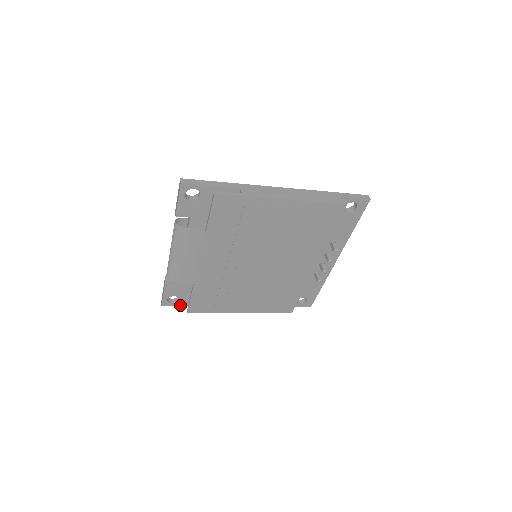
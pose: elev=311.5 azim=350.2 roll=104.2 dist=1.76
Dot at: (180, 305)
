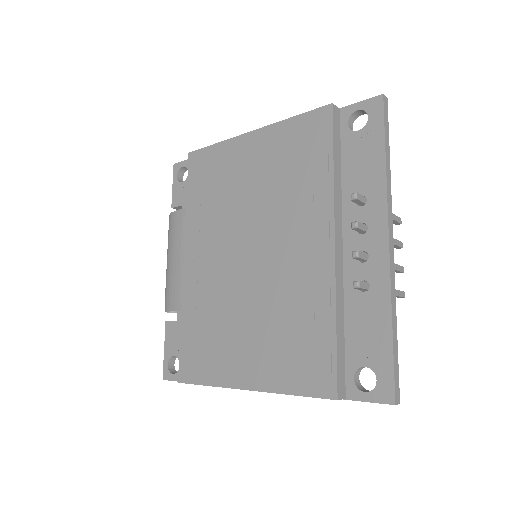
Dot at: occluded
